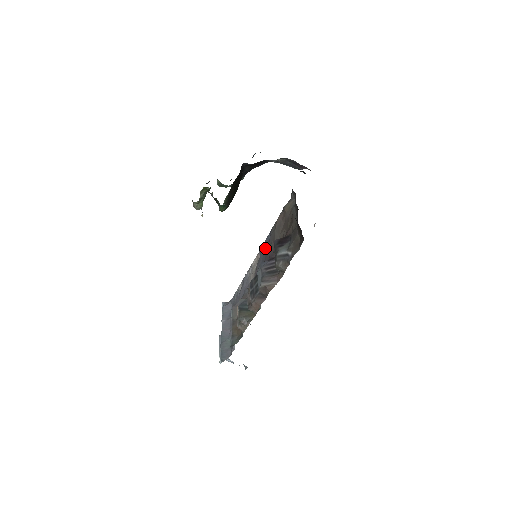
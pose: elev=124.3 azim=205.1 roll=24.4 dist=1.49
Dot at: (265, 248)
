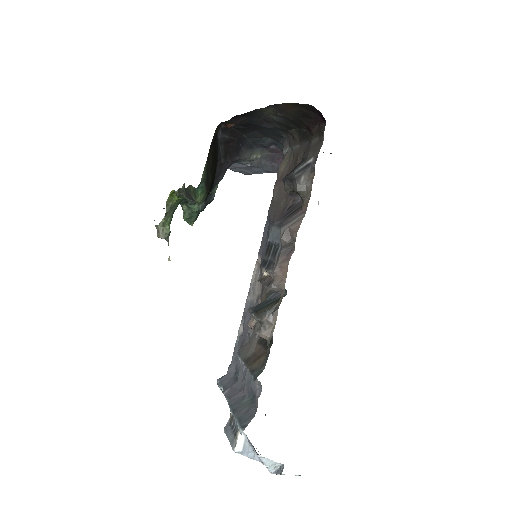
Dot at: (266, 238)
